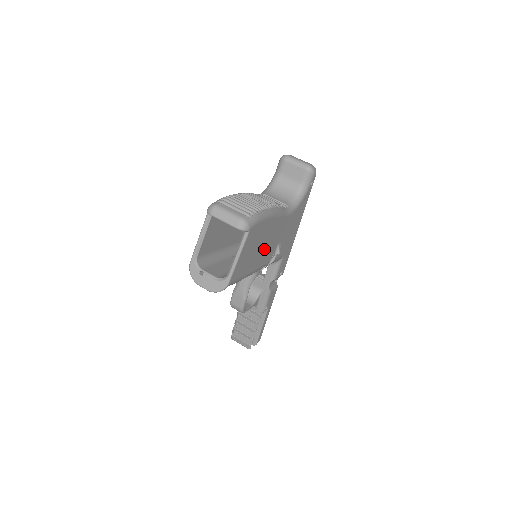
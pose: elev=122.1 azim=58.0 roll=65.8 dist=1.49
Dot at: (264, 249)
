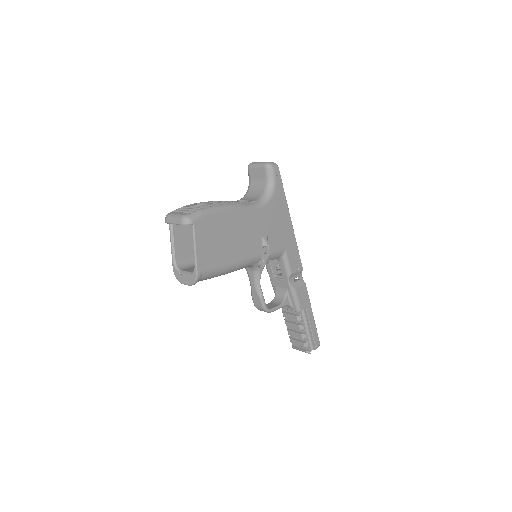
Dot at: (238, 242)
